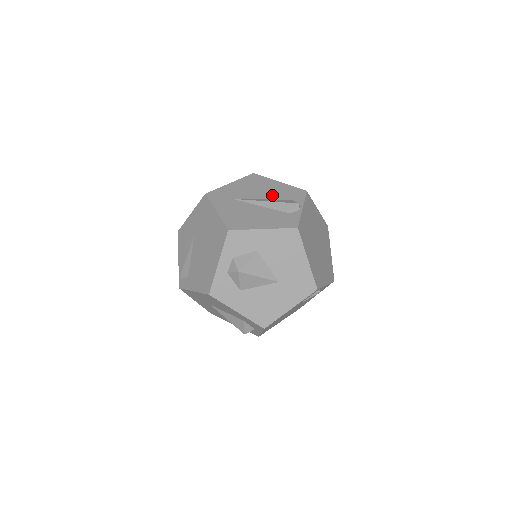
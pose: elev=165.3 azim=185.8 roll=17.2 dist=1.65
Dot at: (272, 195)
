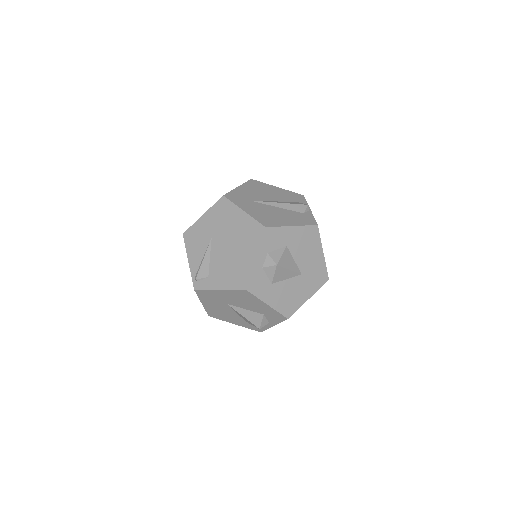
Dot at: (280, 198)
